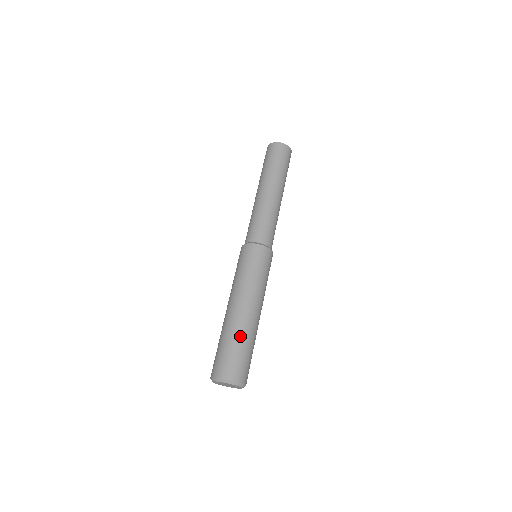
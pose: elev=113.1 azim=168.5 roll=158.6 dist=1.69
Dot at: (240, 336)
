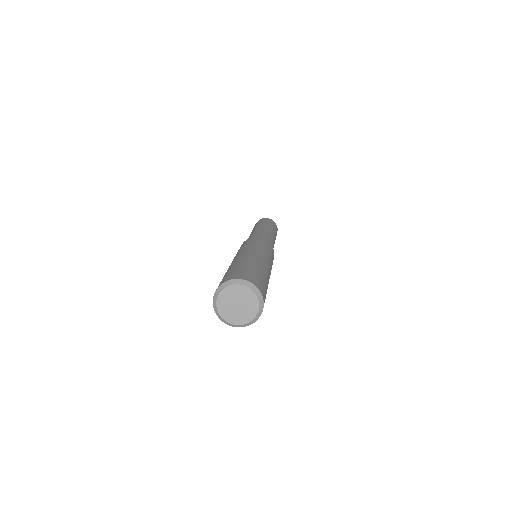
Dot at: (233, 266)
